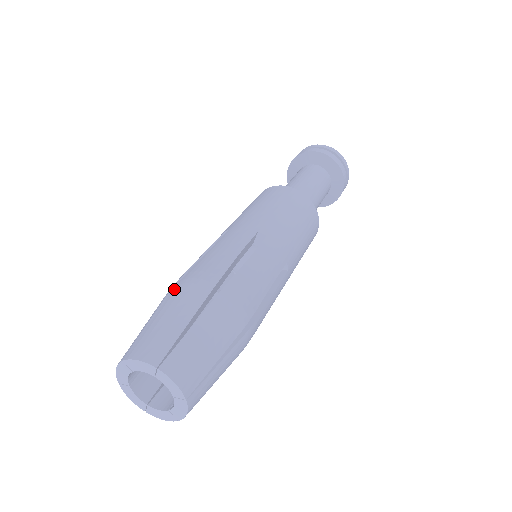
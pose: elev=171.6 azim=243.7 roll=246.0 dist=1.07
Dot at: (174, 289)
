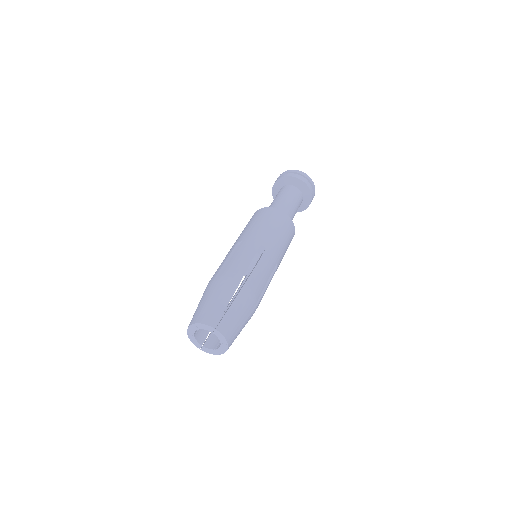
Dot at: (216, 282)
